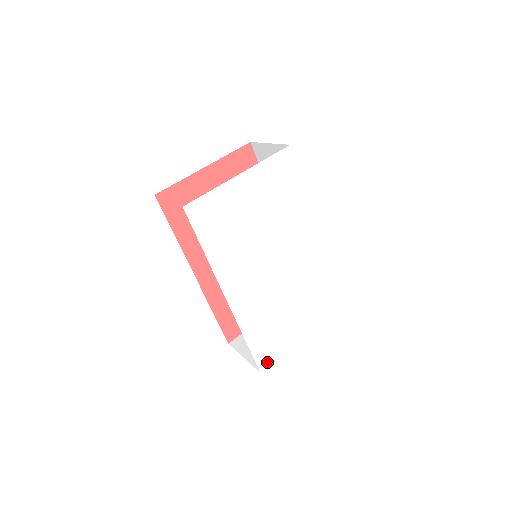
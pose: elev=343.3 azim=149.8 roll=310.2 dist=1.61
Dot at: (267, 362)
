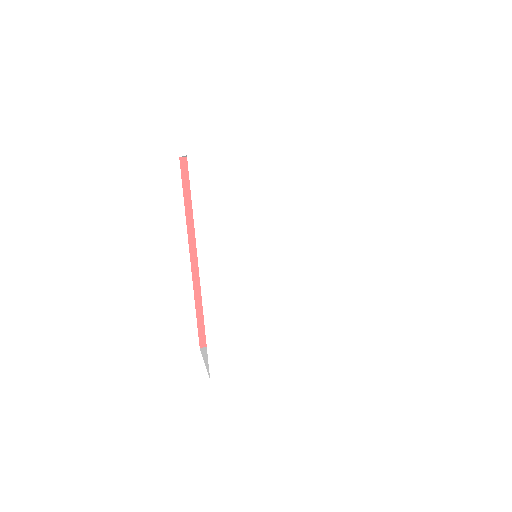
Dot at: (222, 371)
